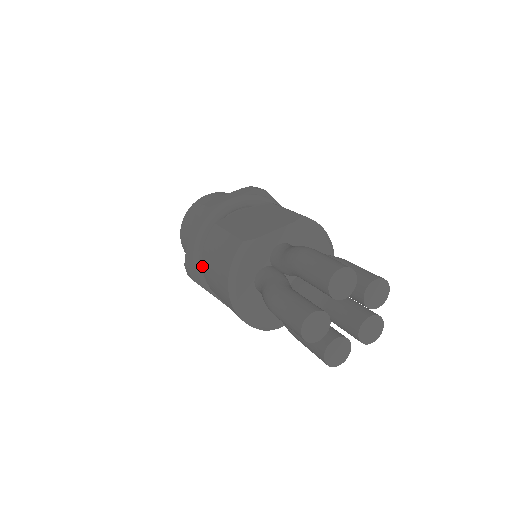
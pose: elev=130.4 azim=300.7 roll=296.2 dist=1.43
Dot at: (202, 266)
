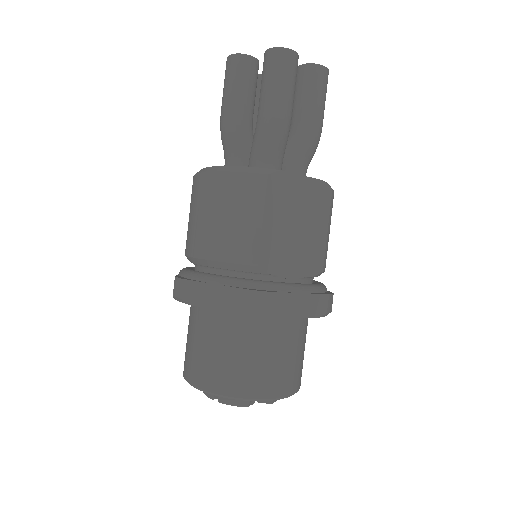
Dot at: (186, 256)
